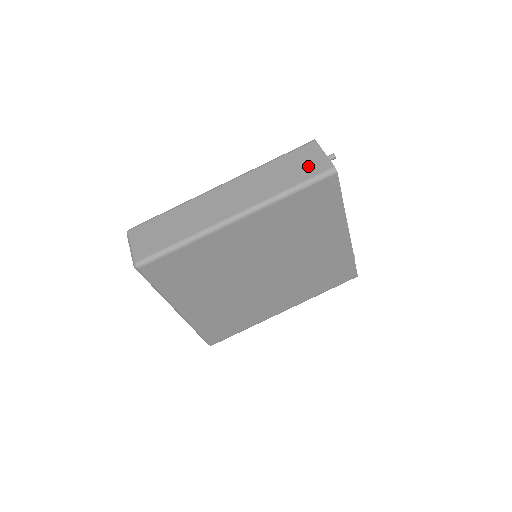
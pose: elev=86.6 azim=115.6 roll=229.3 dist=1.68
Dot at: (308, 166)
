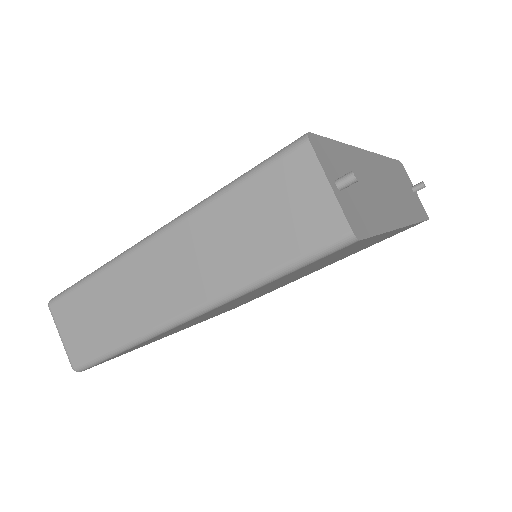
Dot at: (297, 221)
